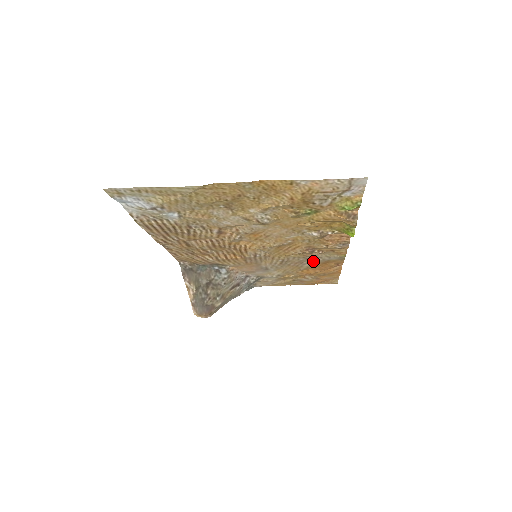
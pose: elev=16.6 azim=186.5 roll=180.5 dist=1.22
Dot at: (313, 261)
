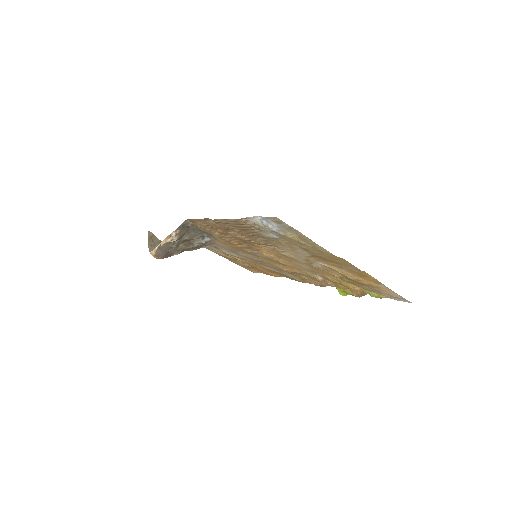
Dot at: (276, 270)
